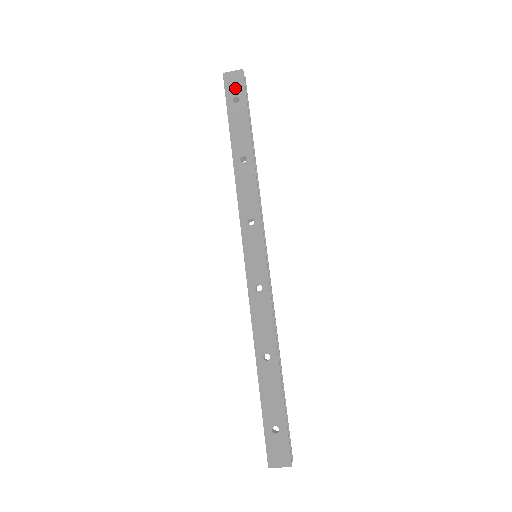
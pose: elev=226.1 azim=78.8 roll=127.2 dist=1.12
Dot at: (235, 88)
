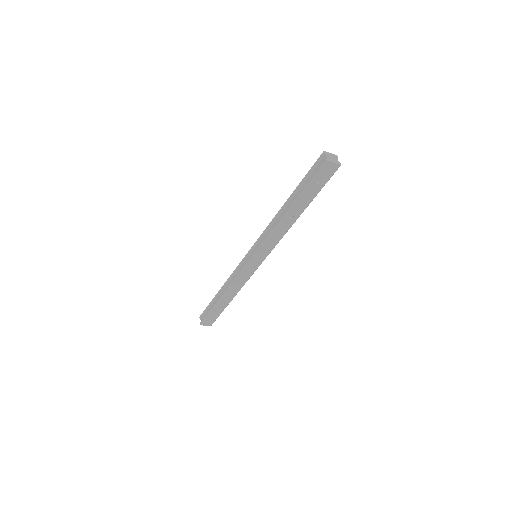
Dot at: (325, 175)
